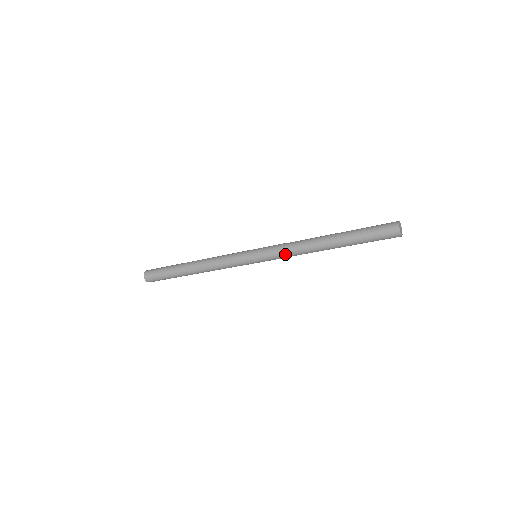
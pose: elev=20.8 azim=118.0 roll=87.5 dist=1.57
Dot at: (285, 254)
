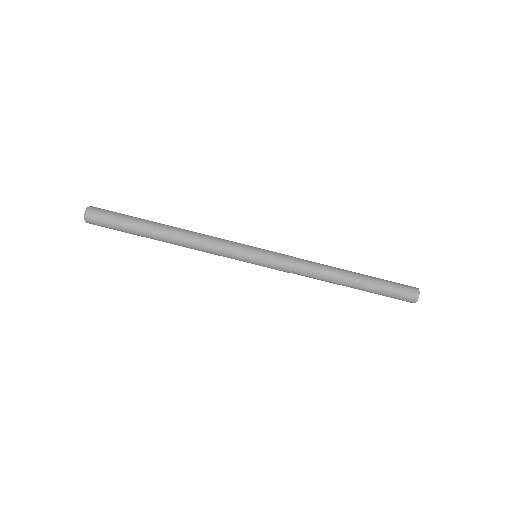
Dot at: (296, 268)
